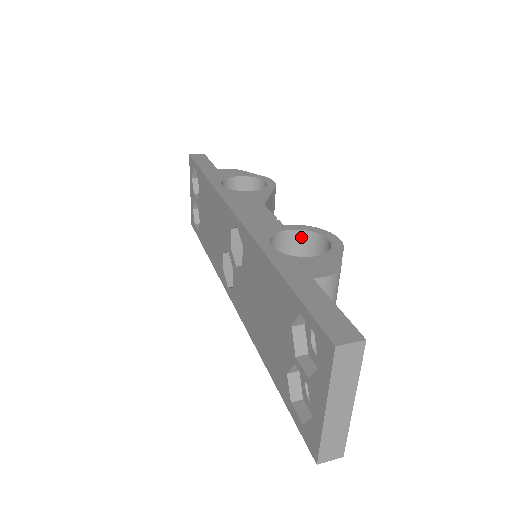
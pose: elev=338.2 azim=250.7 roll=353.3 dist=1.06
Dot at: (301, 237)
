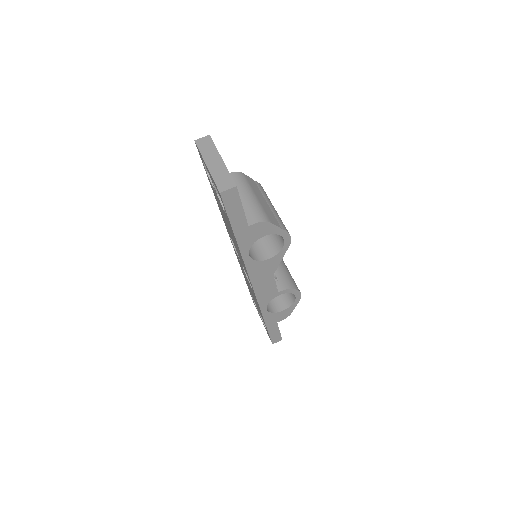
Dot at: occluded
